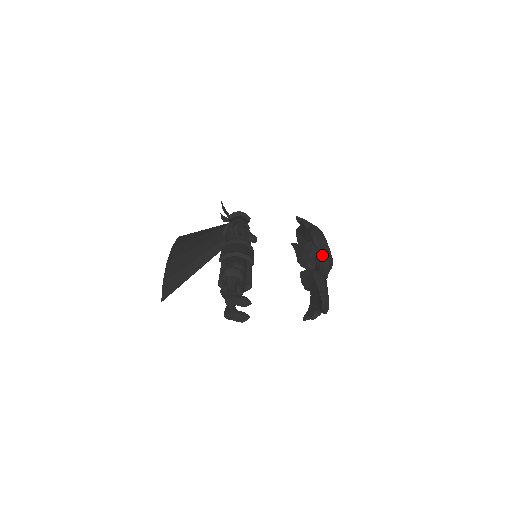
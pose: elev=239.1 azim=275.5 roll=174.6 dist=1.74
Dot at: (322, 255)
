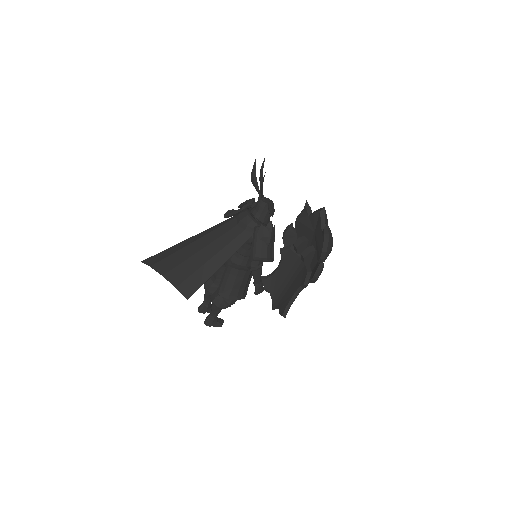
Dot at: occluded
